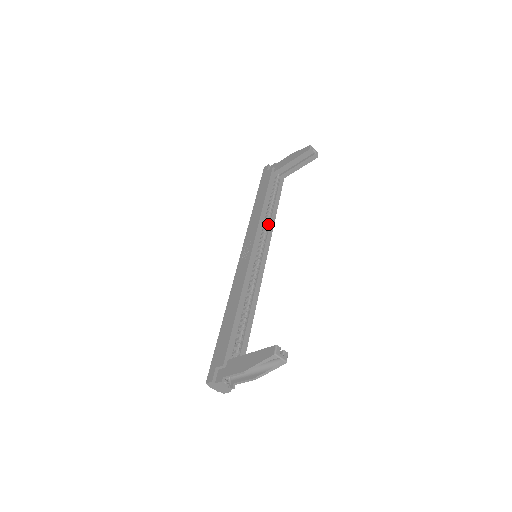
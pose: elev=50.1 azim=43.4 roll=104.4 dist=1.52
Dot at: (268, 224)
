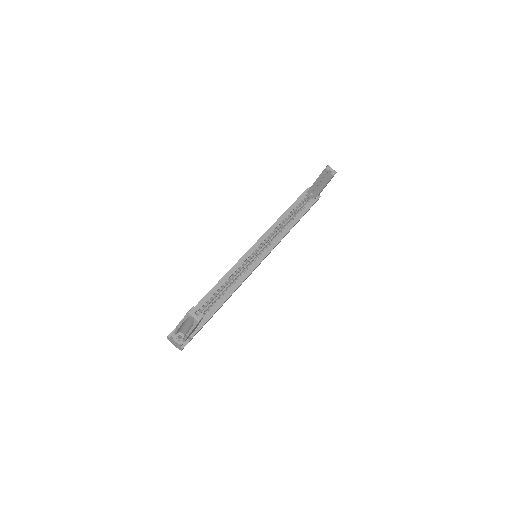
Dot at: (280, 233)
